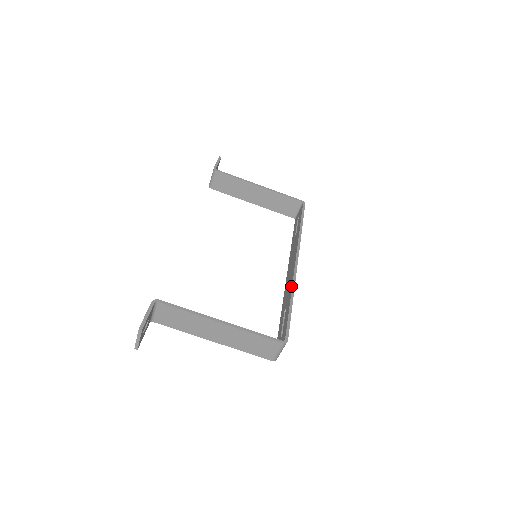
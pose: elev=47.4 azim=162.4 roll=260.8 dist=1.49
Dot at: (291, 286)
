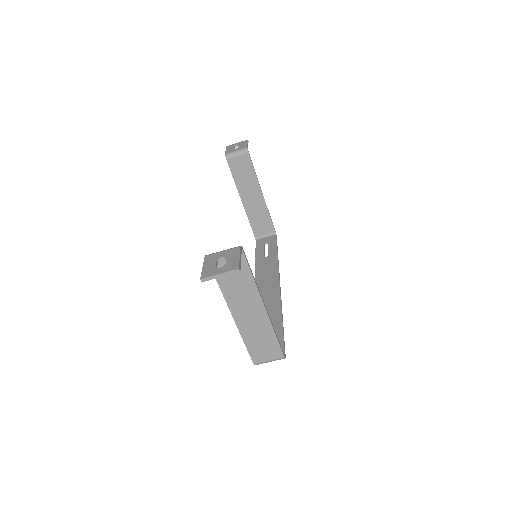
Dot at: (279, 306)
